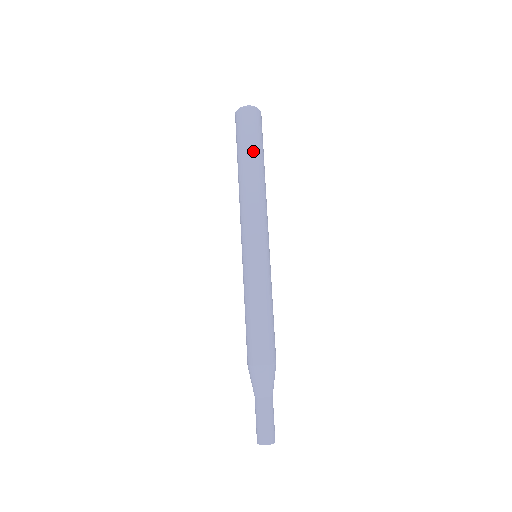
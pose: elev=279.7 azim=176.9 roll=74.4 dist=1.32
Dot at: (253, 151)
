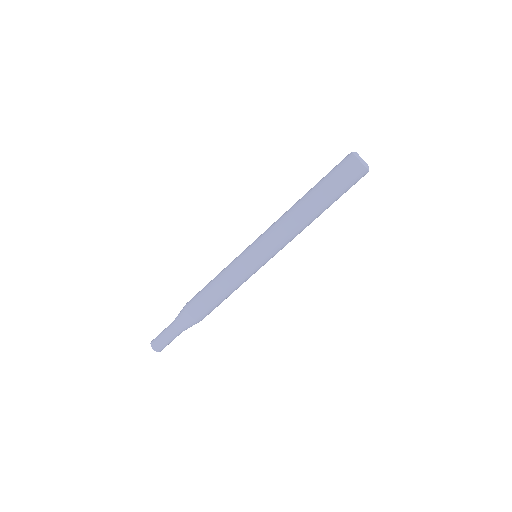
Dot at: (325, 194)
